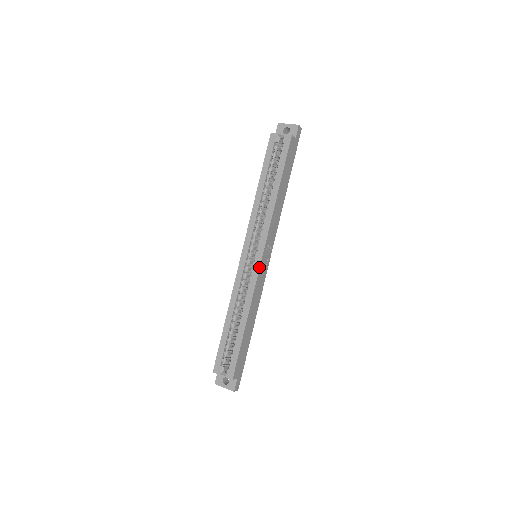
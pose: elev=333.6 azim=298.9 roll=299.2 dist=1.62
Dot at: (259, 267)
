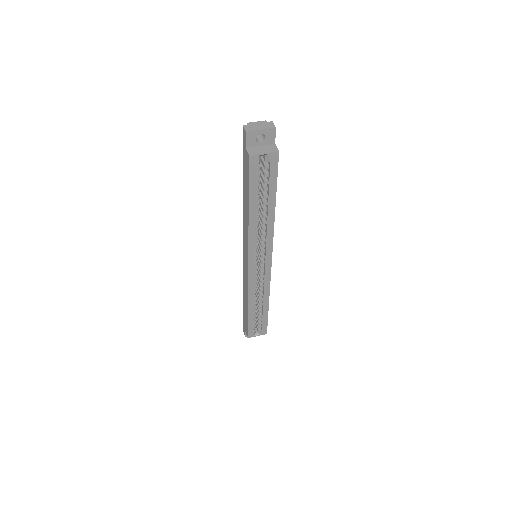
Dot at: occluded
